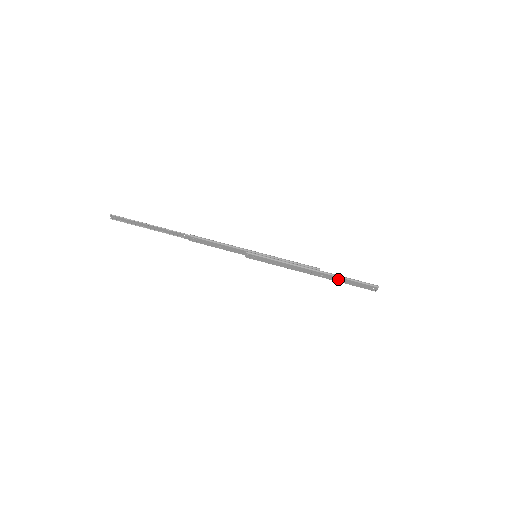
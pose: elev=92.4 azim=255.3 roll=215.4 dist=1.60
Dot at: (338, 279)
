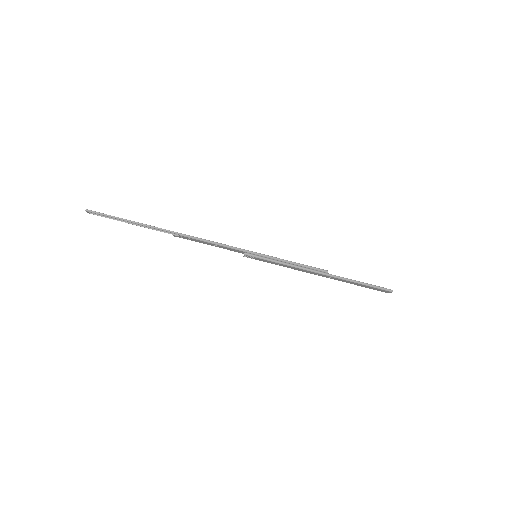
Dot at: (348, 282)
